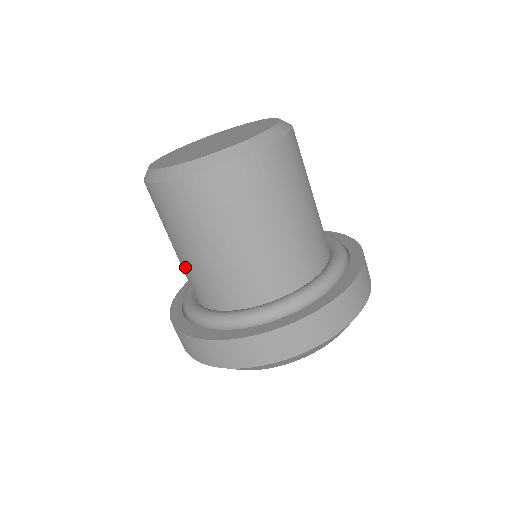
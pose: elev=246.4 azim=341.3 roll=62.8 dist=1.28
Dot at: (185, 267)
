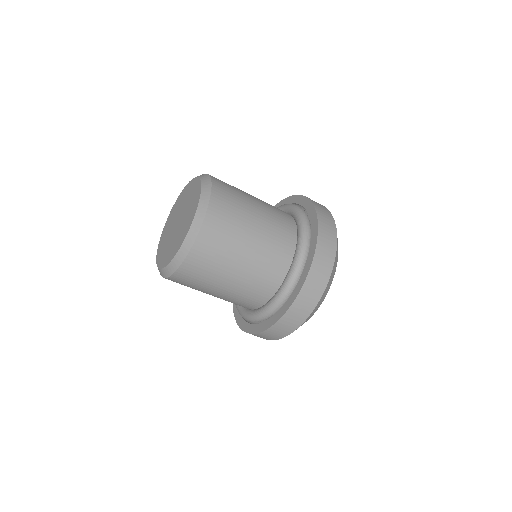
Dot at: occluded
